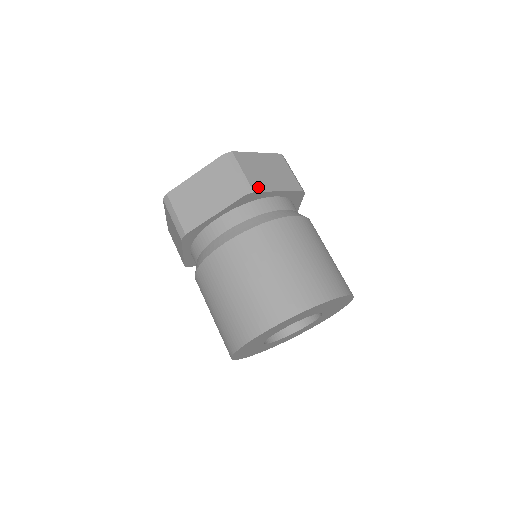
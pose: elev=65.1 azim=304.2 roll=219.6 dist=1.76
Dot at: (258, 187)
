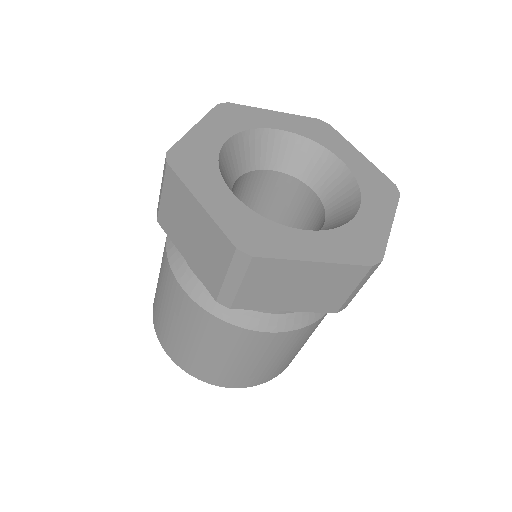
Dot at: occluded
